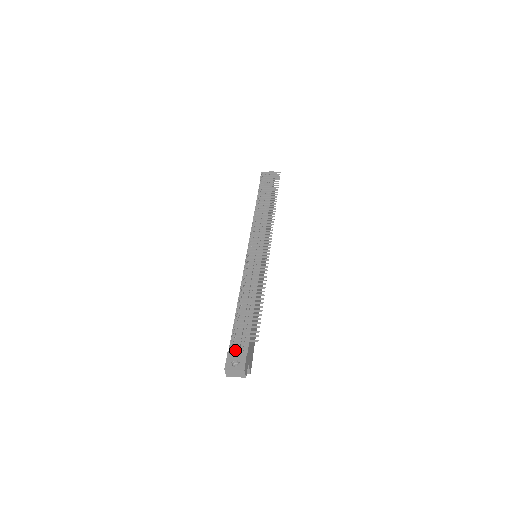
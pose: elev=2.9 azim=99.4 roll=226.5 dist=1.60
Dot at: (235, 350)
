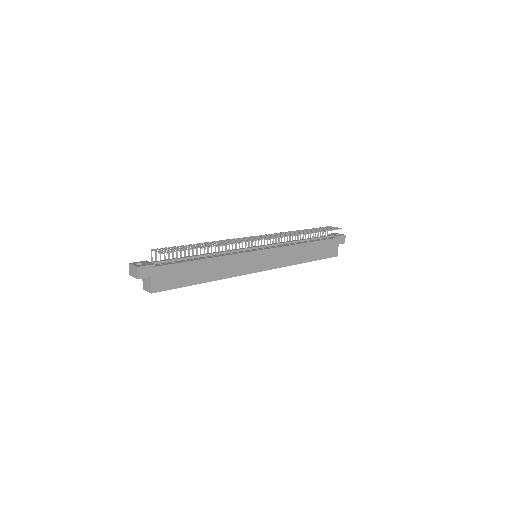
Dot at: occluded
